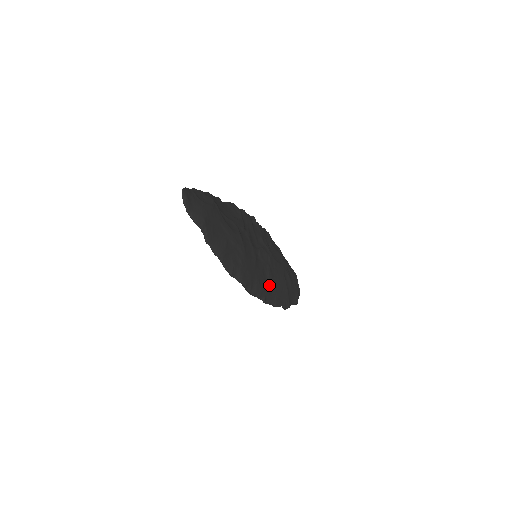
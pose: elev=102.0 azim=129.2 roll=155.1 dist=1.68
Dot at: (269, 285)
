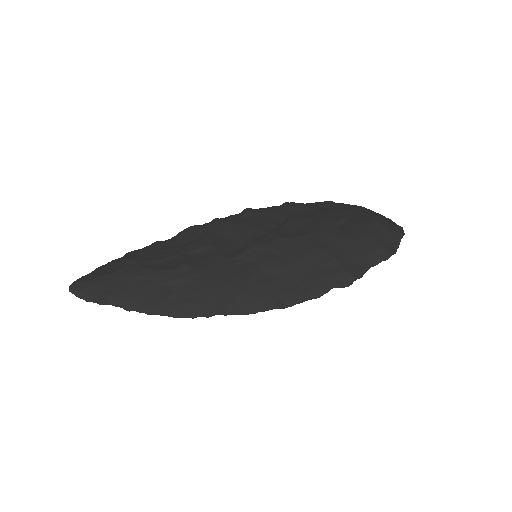
Dot at: (282, 281)
